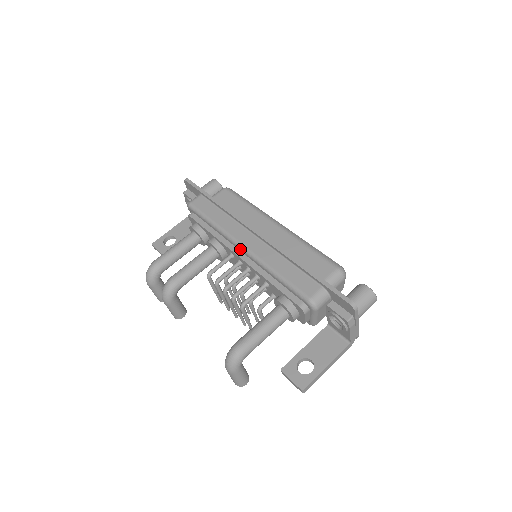
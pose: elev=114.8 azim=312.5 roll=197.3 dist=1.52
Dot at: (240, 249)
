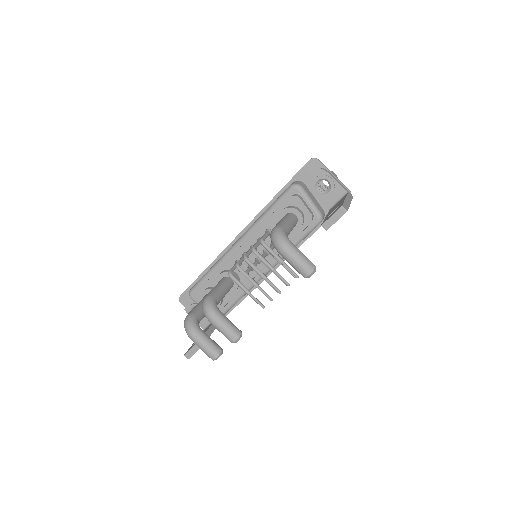
Dot at: (237, 246)
